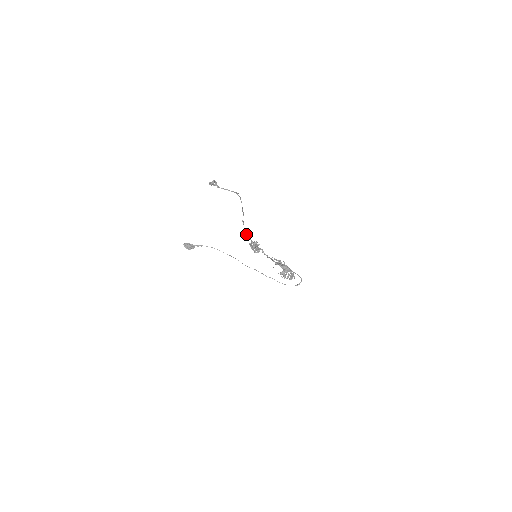
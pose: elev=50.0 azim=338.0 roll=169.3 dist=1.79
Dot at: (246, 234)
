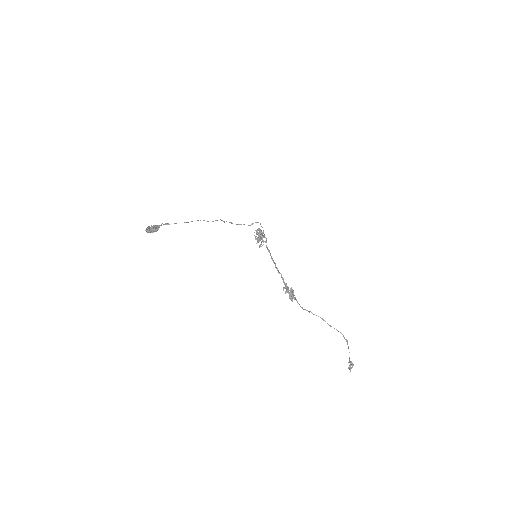
Dot at: (301, 307)
